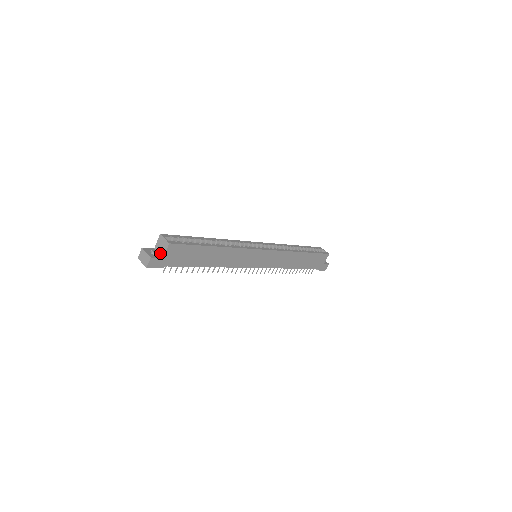
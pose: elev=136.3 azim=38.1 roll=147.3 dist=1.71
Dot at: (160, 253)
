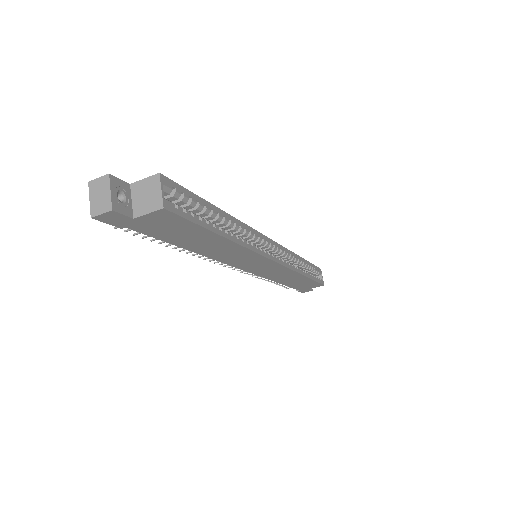
Dot at: (134, 204)
